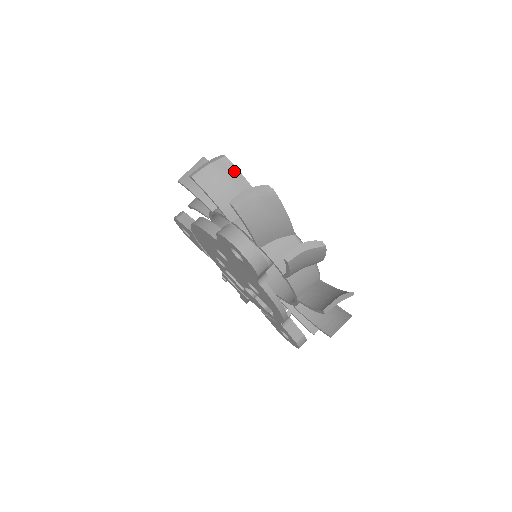
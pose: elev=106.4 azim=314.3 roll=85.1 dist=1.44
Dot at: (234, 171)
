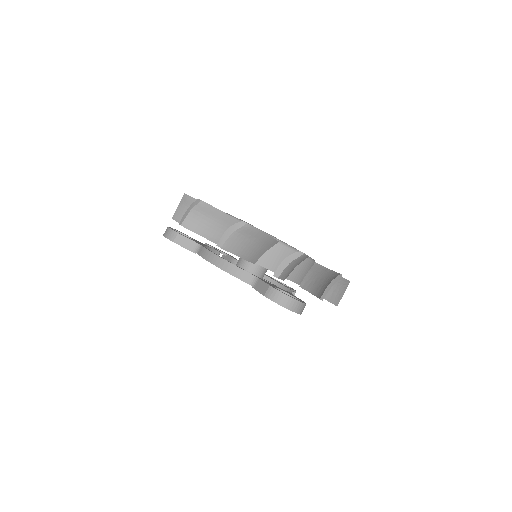
Dot at: (256, 232)
